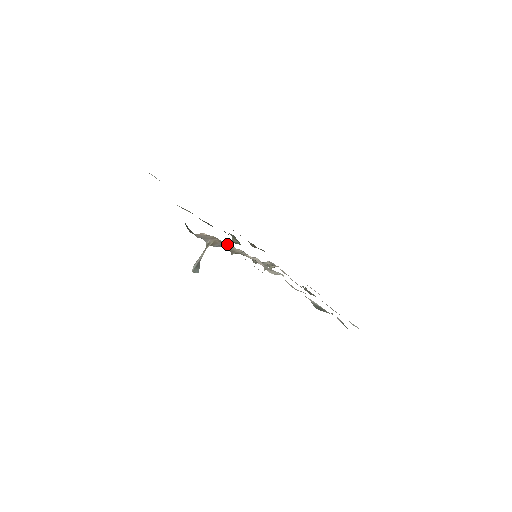
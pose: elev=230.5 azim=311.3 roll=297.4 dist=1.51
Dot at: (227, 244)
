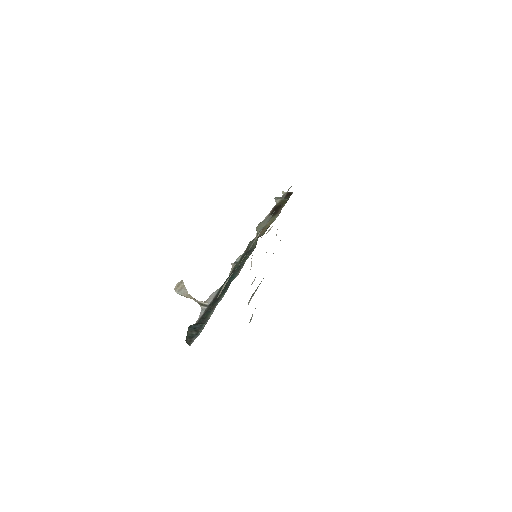
Dot at: occluded
